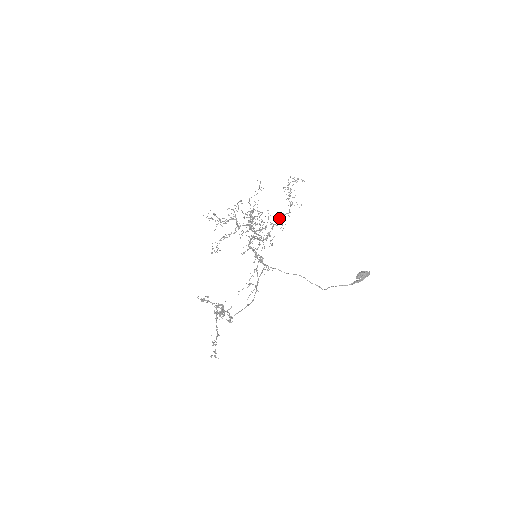
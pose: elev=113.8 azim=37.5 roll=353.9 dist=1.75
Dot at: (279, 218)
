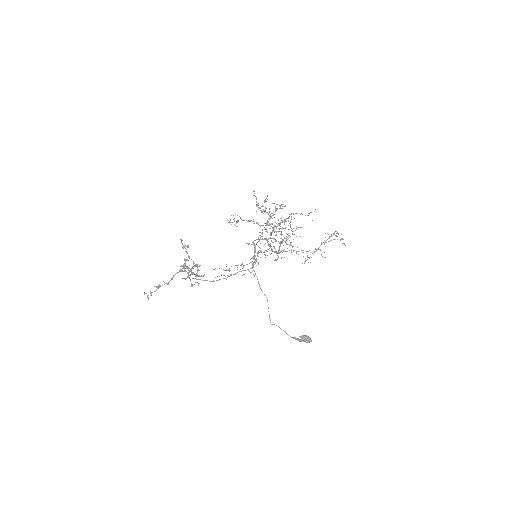
Dot at: (303, 250)
